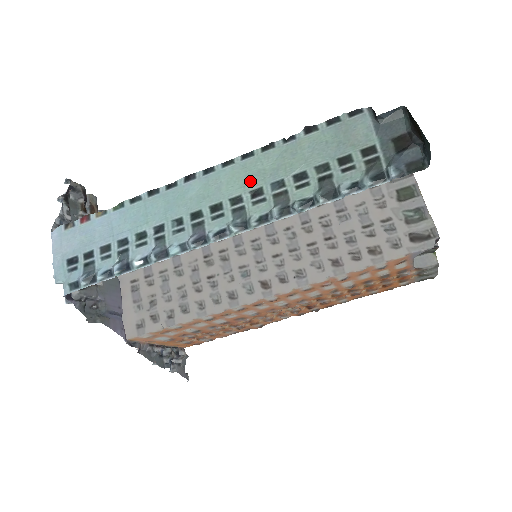
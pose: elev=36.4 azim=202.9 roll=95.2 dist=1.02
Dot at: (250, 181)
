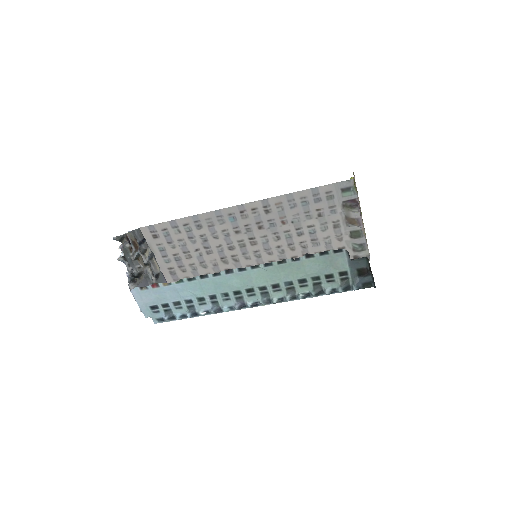
Dot at: (271, 279)
